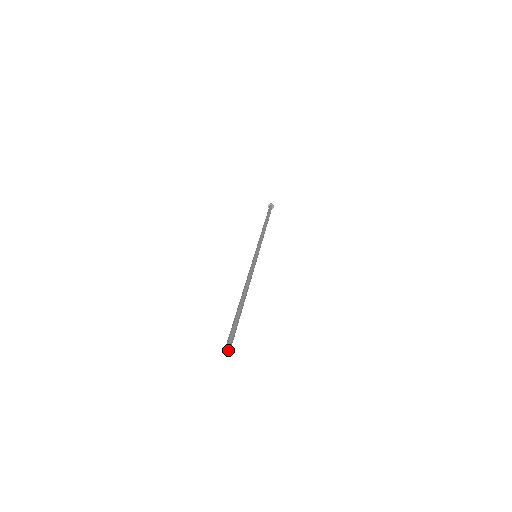
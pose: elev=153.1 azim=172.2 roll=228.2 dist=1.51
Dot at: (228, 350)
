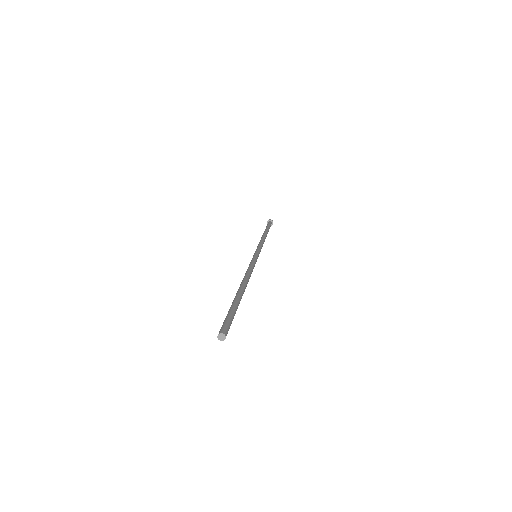
Dot at: (220, 334)
